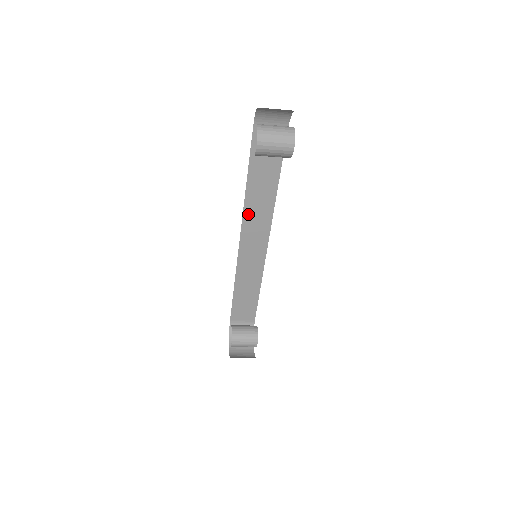
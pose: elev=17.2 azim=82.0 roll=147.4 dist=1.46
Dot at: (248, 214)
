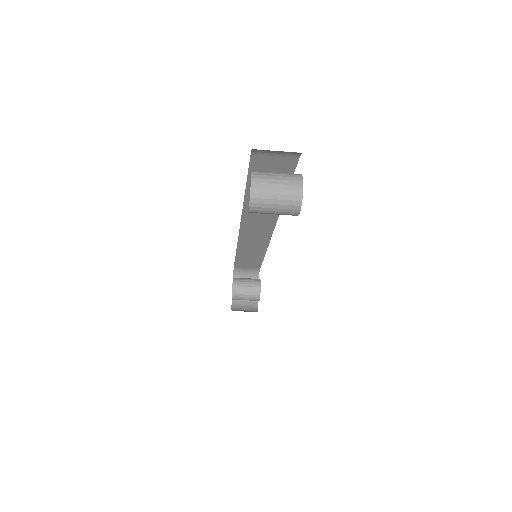
Dot at: (248, 213)
